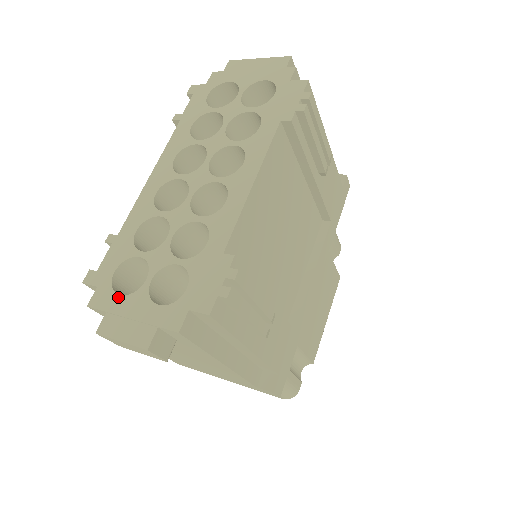
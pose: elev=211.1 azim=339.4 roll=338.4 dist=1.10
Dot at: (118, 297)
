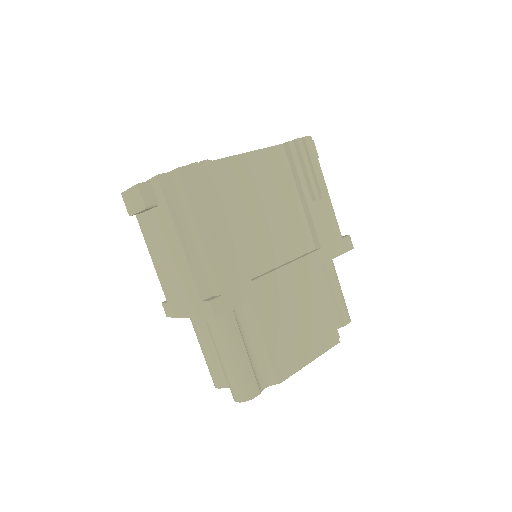
Dot at: occluded
